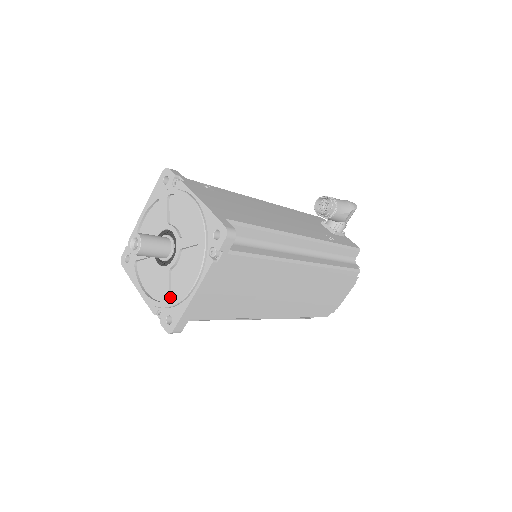
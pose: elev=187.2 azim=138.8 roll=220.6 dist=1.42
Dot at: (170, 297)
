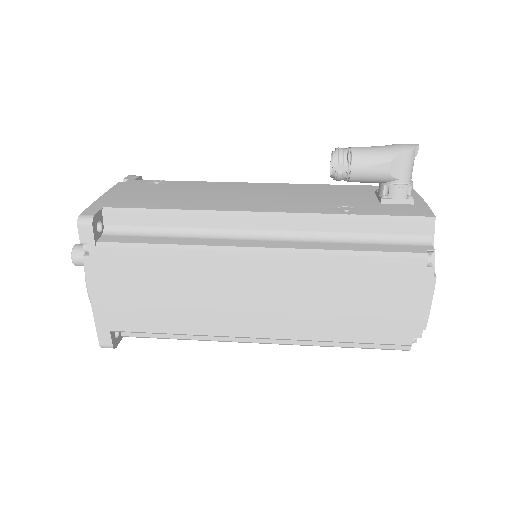
Dot at: occluded
